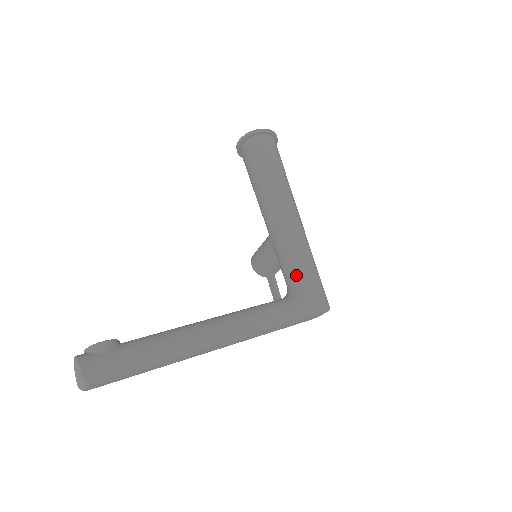
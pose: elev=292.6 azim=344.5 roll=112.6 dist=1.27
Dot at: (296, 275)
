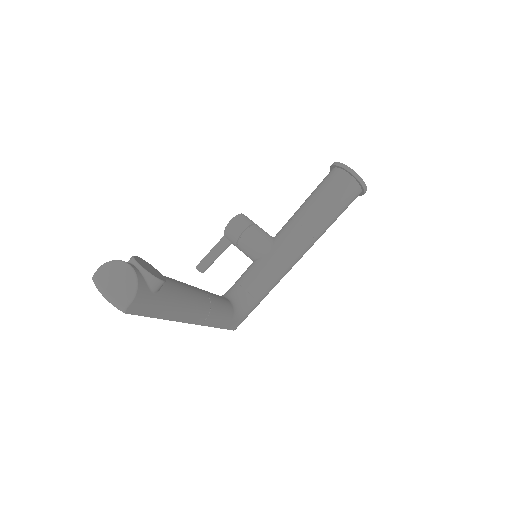
Dot at: (253, 297)
